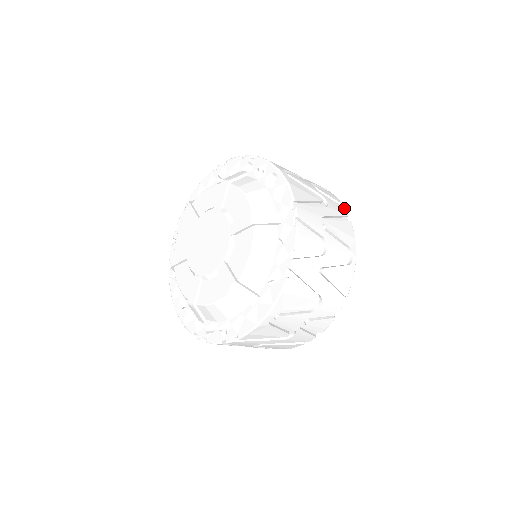
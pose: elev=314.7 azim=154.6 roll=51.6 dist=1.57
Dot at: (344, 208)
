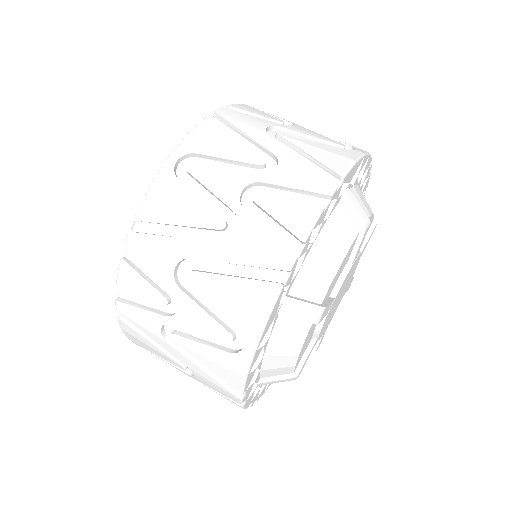
Dot at: (292, 252)
